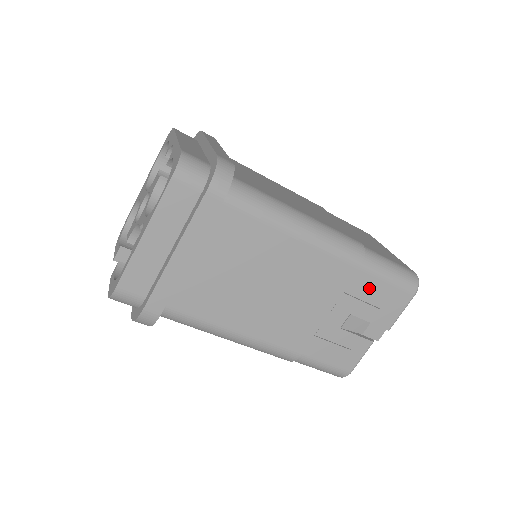
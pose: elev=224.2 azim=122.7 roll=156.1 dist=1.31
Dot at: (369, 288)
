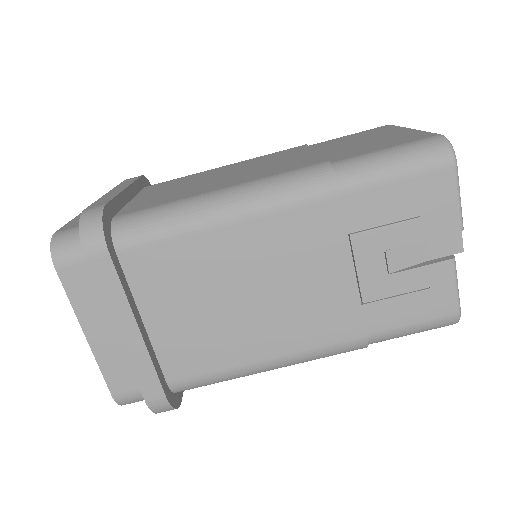
Dot at: (378, 205)
